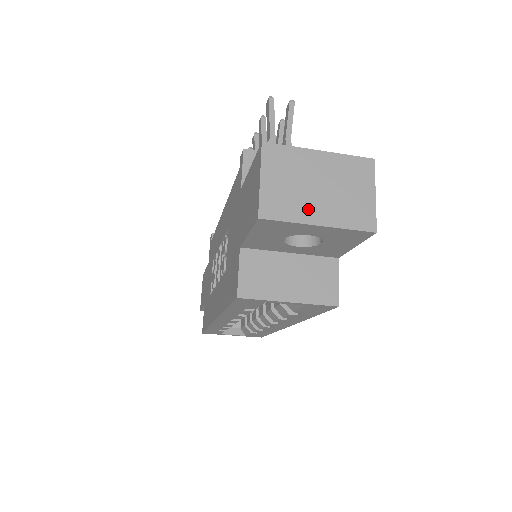
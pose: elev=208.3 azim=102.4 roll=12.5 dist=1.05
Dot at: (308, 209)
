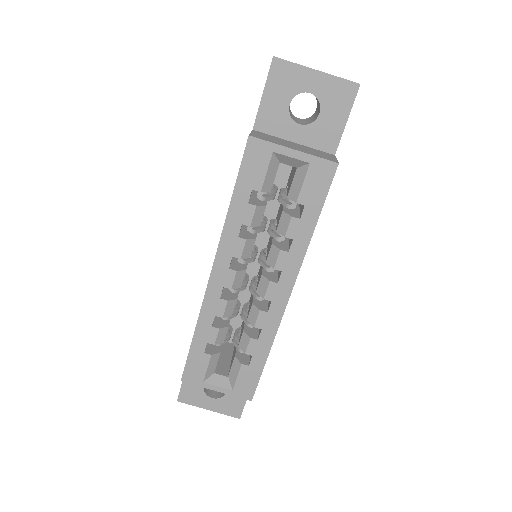
Dot at: occluded
